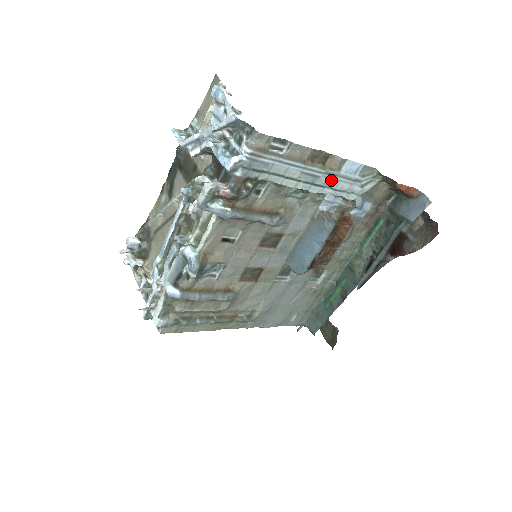
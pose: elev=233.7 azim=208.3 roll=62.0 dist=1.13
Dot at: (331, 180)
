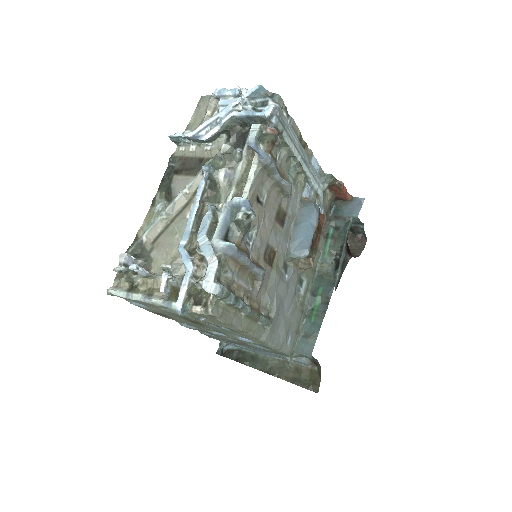
Dot at: (310, 166)
